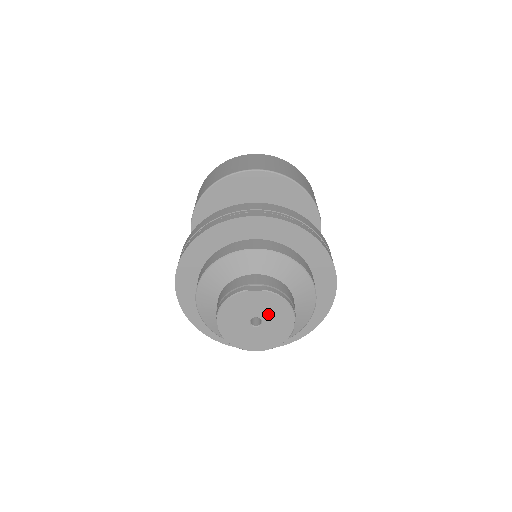
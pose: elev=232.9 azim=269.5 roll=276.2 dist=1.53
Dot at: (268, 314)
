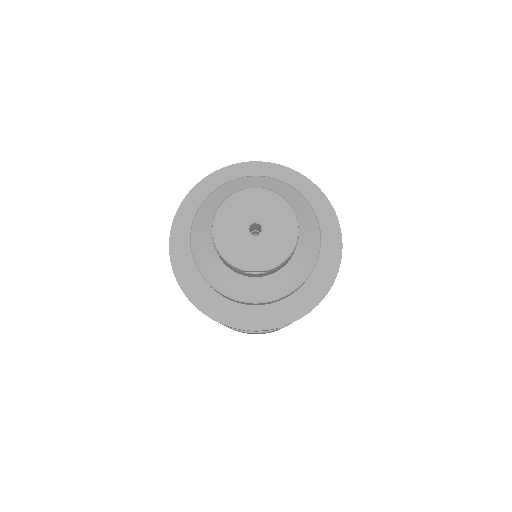
Dot at: (269, 218)
